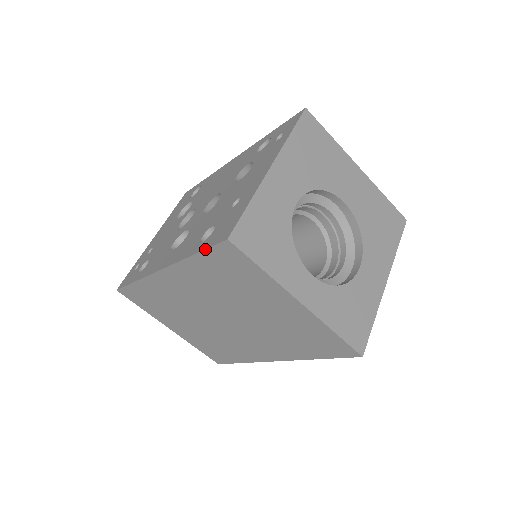
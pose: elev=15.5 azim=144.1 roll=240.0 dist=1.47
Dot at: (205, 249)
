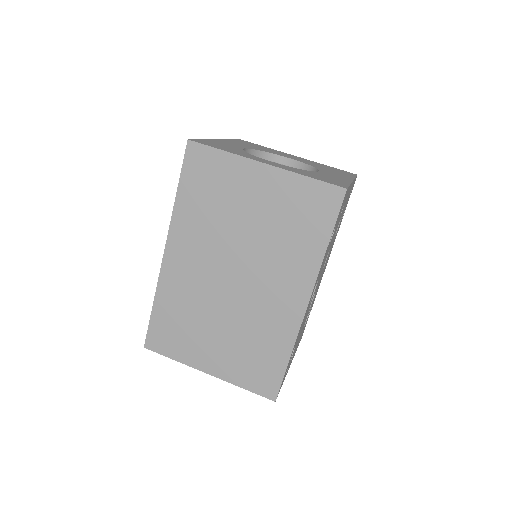
Dot at: occluded
